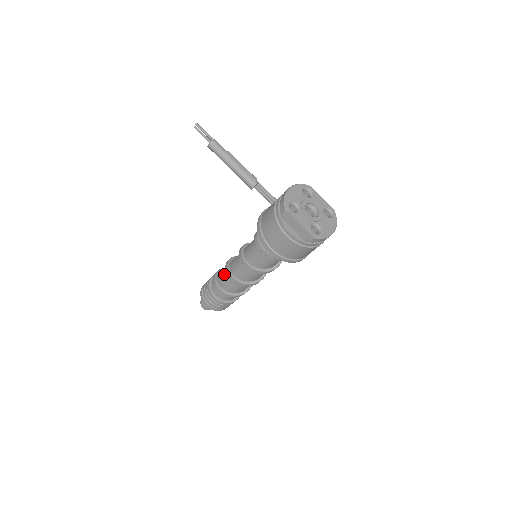
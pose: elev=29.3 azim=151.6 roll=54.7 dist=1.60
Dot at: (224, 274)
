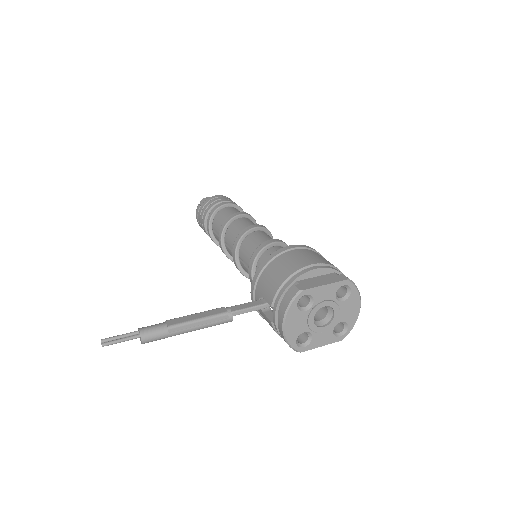
Dot at: occluded
